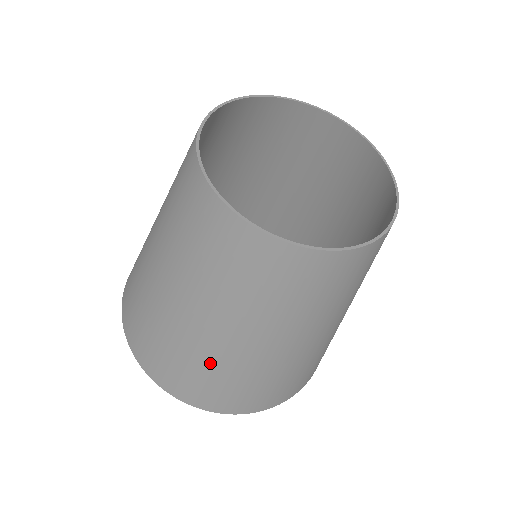
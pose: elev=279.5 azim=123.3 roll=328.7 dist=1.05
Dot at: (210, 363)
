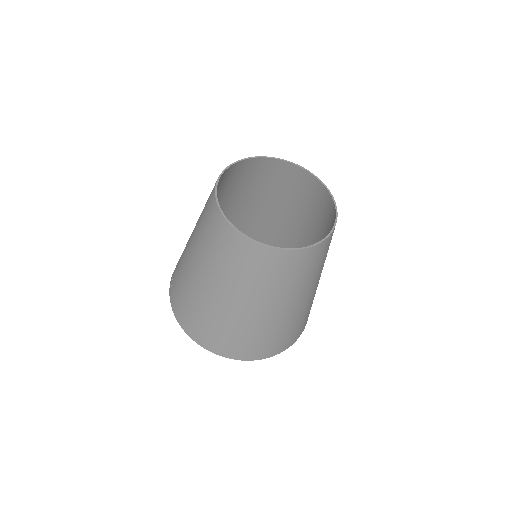
Dot at: (249, 329)
